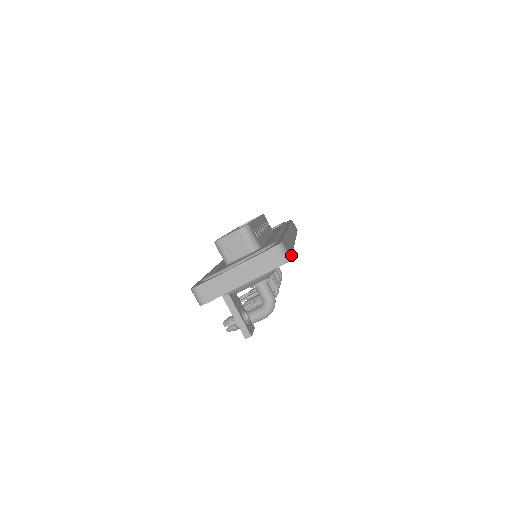
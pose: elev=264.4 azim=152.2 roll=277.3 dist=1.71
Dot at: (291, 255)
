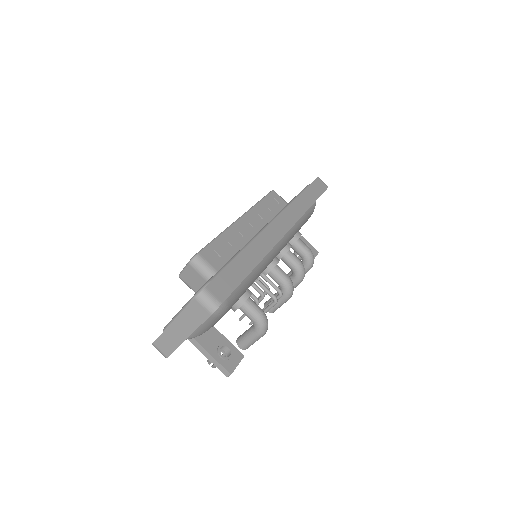
Dot at: (230, 291)
